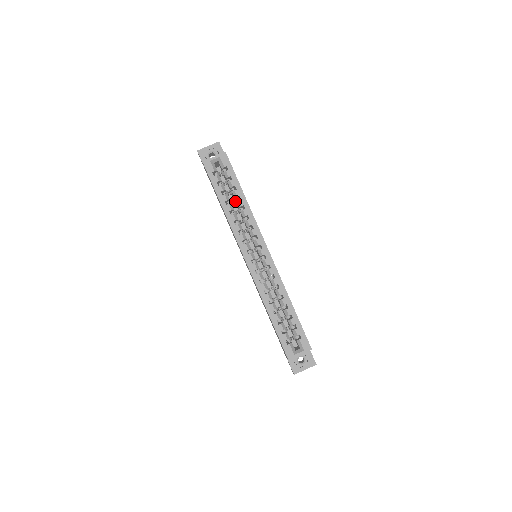
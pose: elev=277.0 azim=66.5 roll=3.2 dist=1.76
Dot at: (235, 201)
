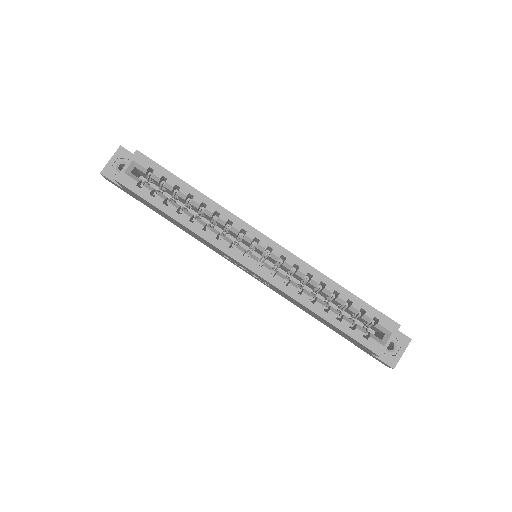
Dot at: (188, 204)
